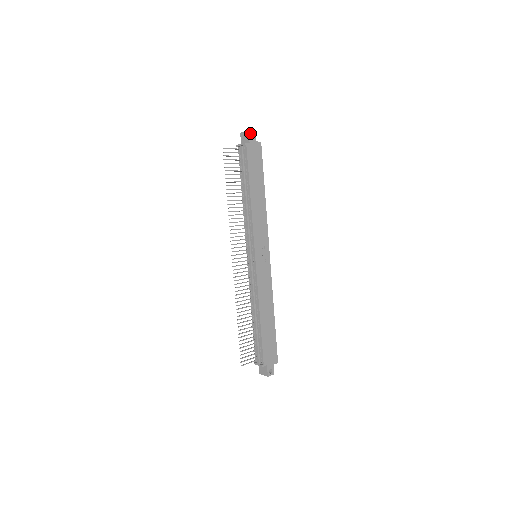
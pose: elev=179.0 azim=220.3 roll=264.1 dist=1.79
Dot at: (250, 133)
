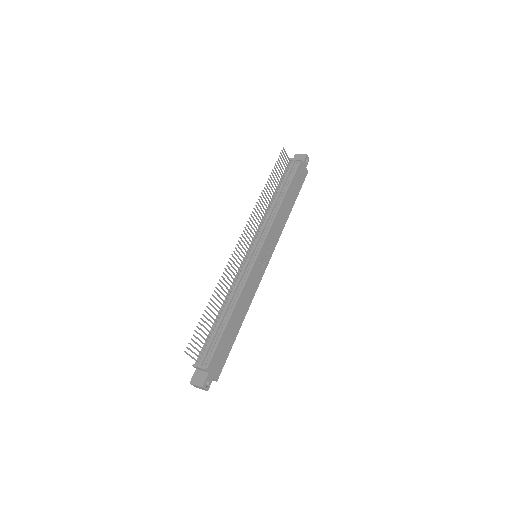
Dot at: (306, 157)
